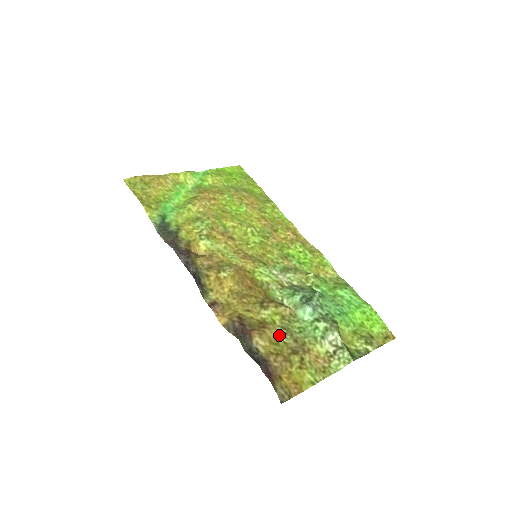
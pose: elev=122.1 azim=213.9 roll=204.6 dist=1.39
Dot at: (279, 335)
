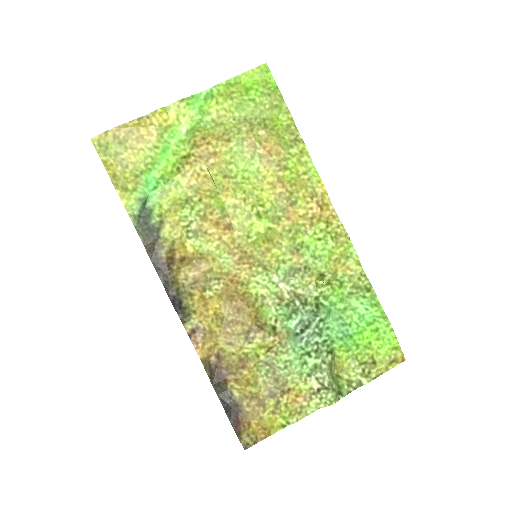
Dot at: (260, 372)
